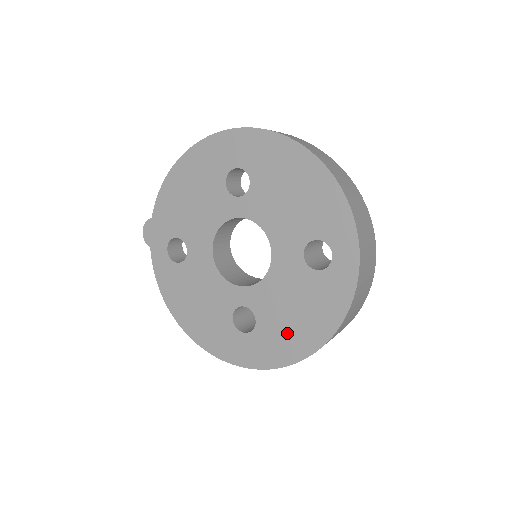
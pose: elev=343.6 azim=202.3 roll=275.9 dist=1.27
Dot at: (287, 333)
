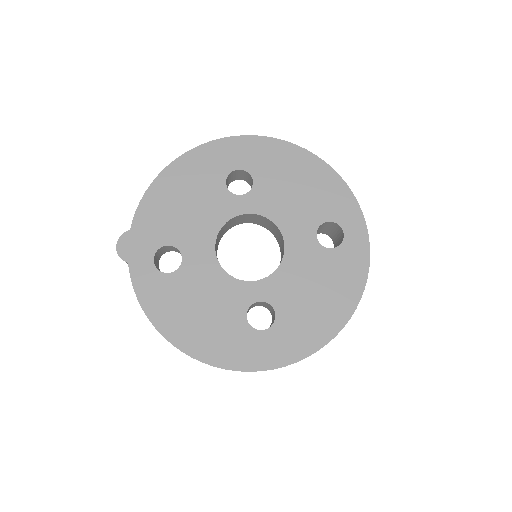
Dot at: (312, 316)
